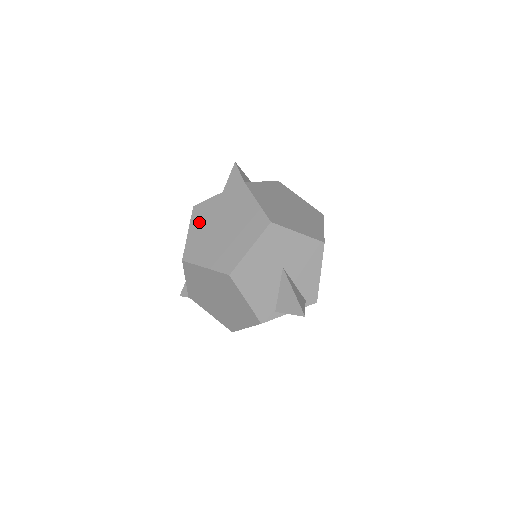
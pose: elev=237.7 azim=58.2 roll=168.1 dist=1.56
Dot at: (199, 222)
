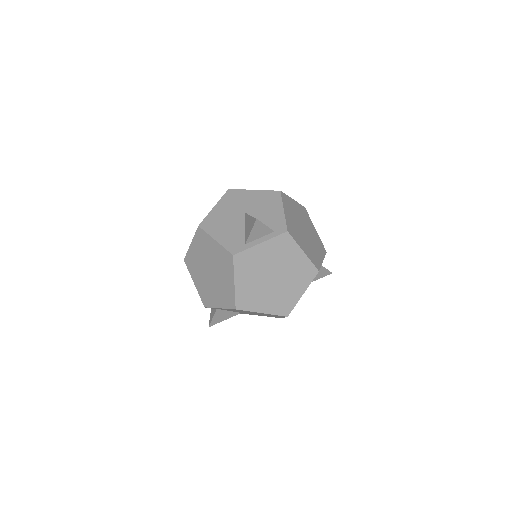
Dot at: occluded
